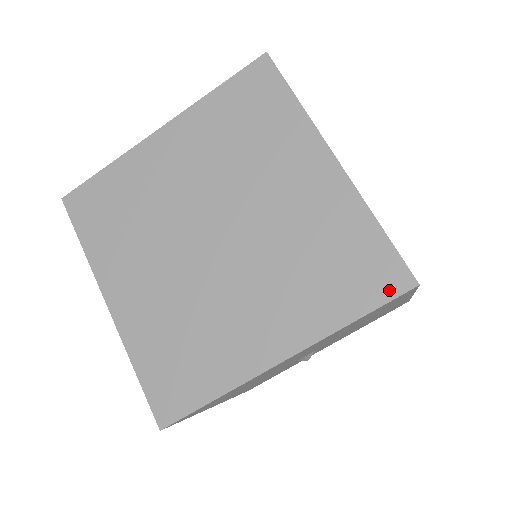
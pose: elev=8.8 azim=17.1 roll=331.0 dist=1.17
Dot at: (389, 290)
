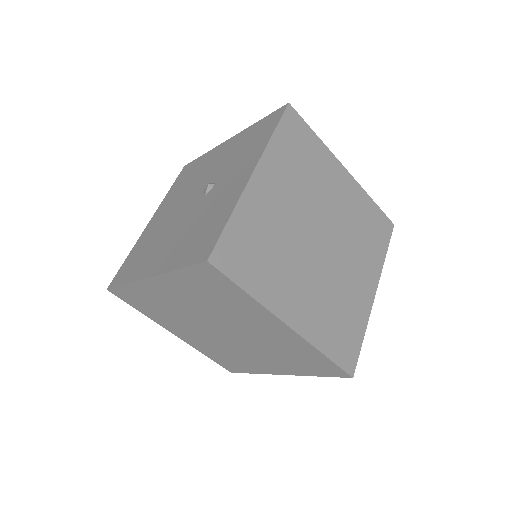
Dot at: (389, 232)
